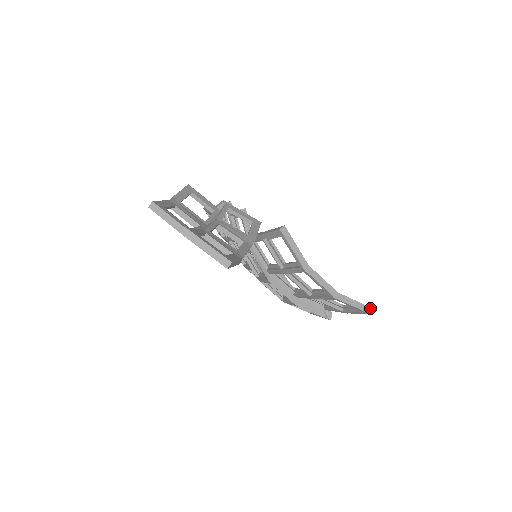
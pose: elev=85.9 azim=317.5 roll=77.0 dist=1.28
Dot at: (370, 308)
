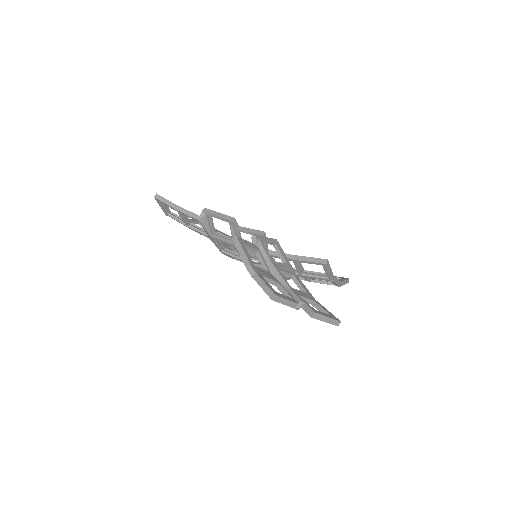
Dot at: occluded
